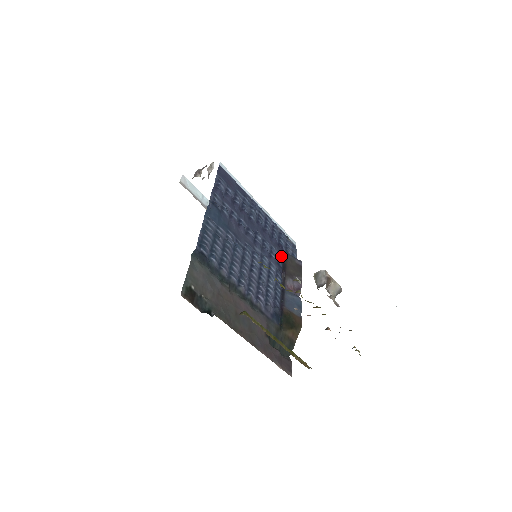
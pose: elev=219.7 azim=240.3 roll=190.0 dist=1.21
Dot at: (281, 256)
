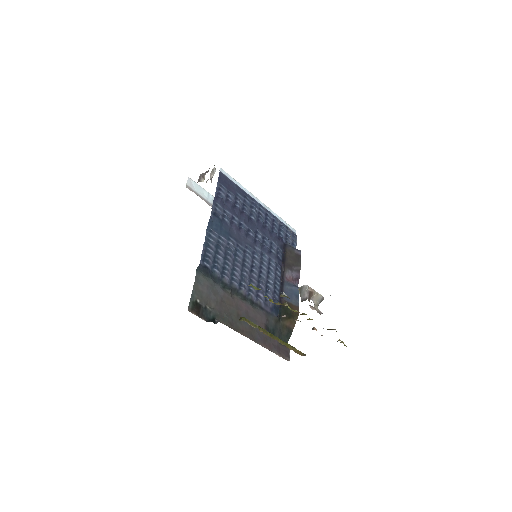
Dot at: (281, 249)
